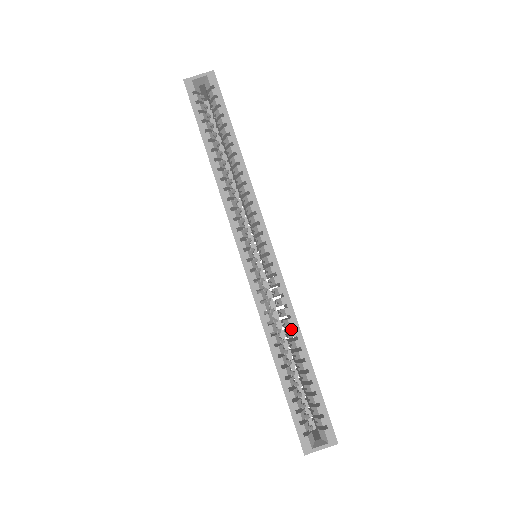
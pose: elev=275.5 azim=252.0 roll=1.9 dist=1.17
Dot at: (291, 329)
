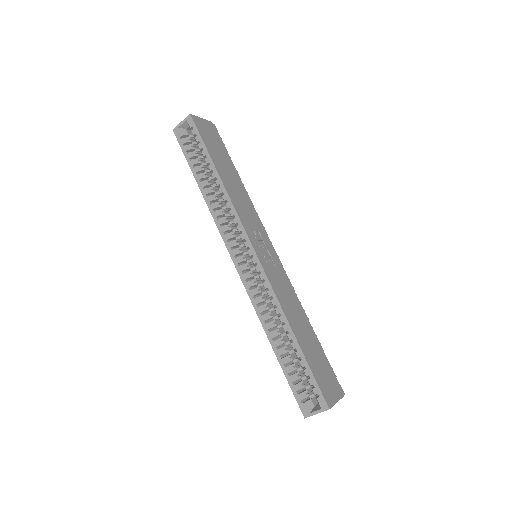
Dot at: occluded
